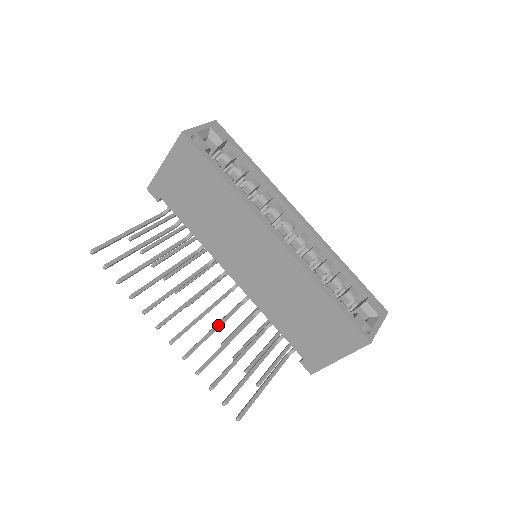
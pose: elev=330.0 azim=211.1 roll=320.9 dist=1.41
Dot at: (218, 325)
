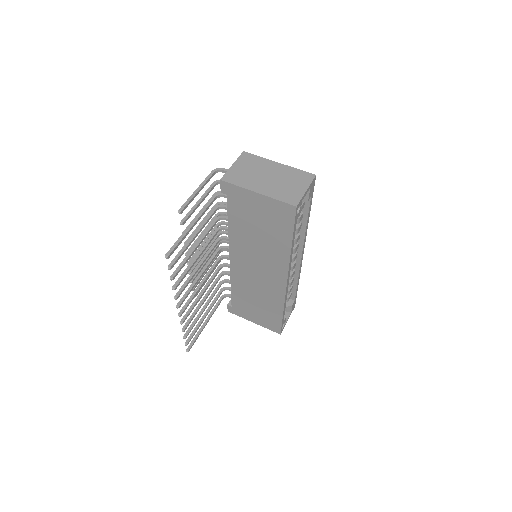
Dot at: (204, 291)
